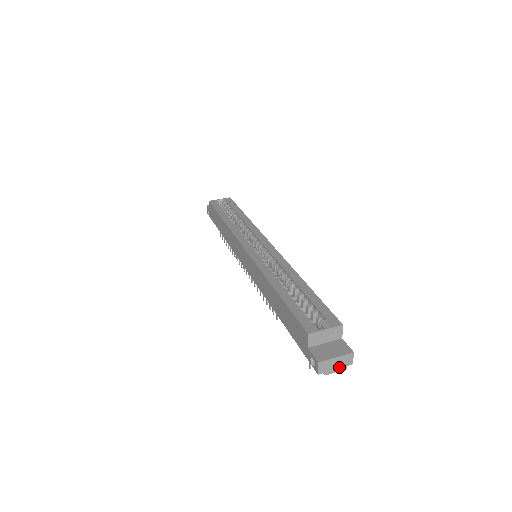
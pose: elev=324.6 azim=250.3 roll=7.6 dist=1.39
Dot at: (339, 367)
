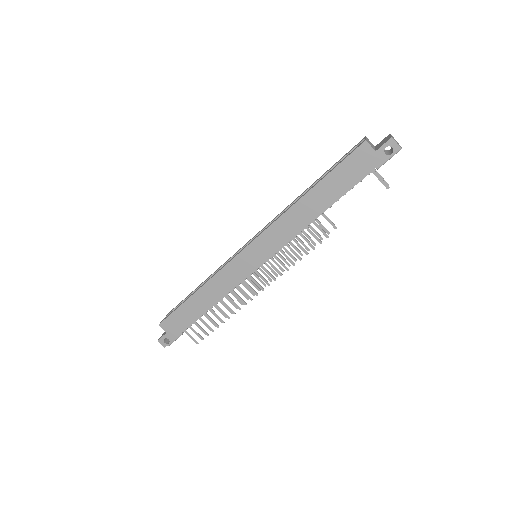
Dot at: occluded
